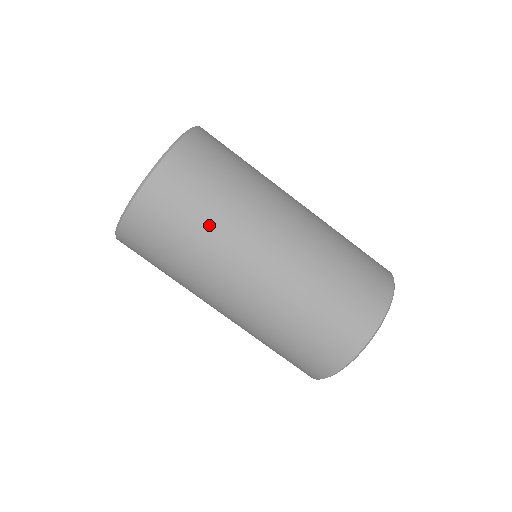
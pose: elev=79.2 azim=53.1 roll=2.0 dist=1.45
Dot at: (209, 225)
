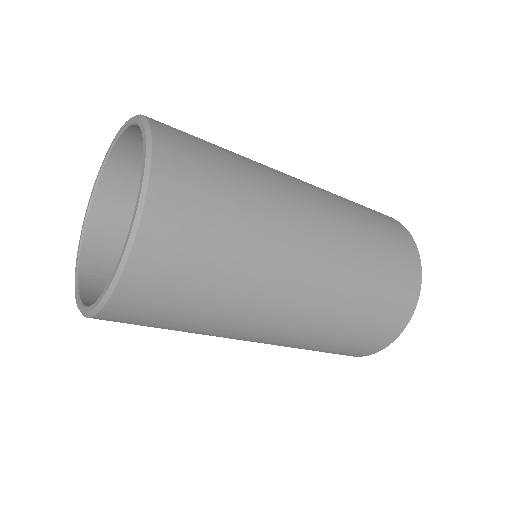
Dot at: (216, 305)
